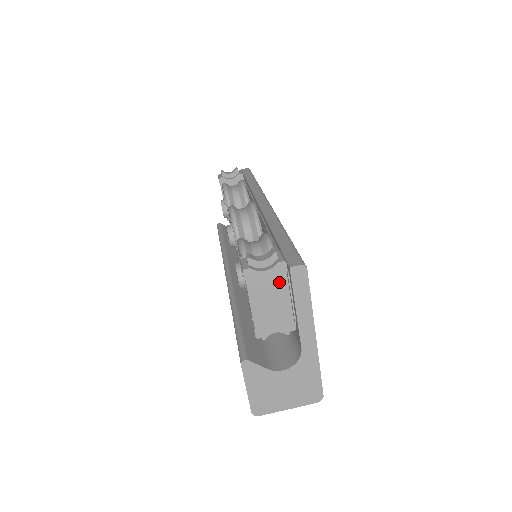
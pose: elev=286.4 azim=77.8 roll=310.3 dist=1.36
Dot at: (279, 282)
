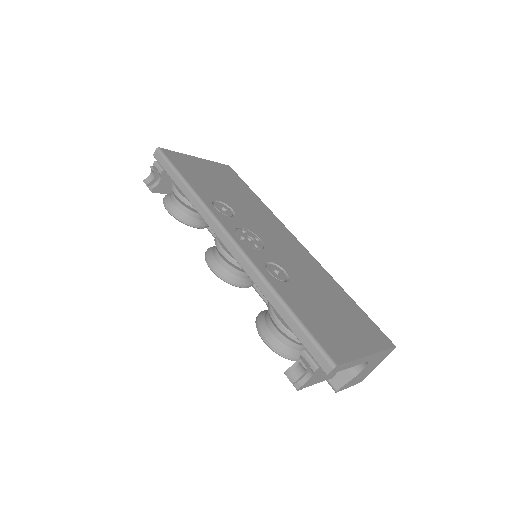
Dot at: occluded
